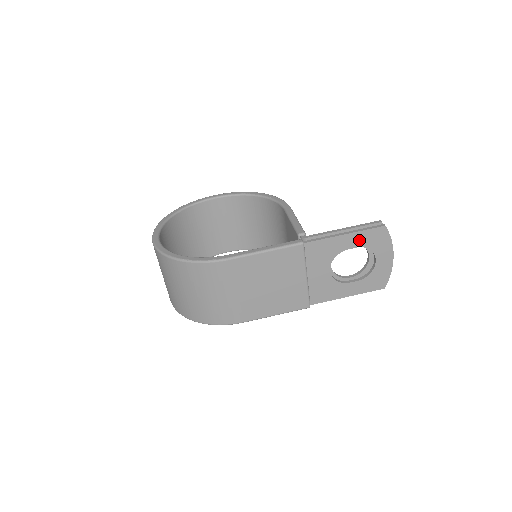
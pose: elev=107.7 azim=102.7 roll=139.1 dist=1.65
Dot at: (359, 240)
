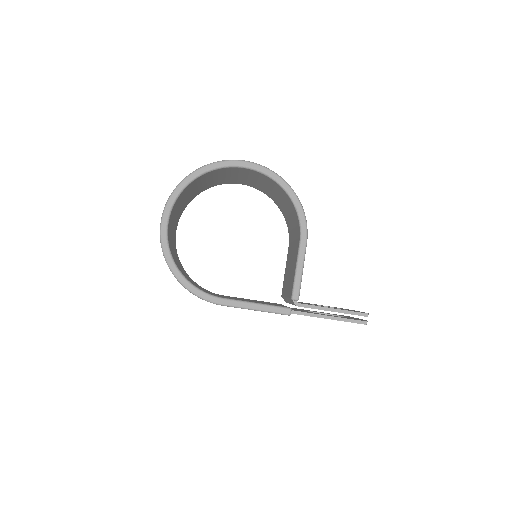
Dot at: occluded
